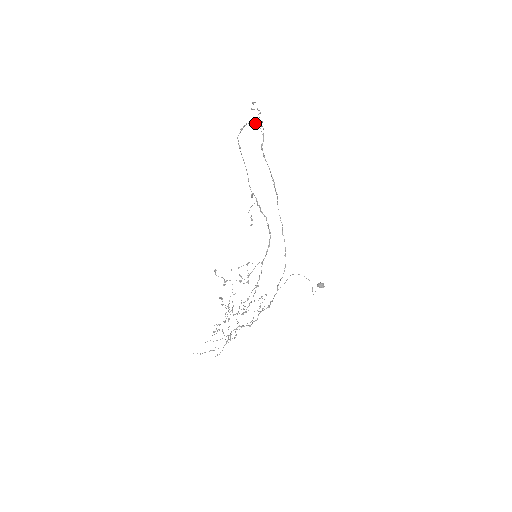
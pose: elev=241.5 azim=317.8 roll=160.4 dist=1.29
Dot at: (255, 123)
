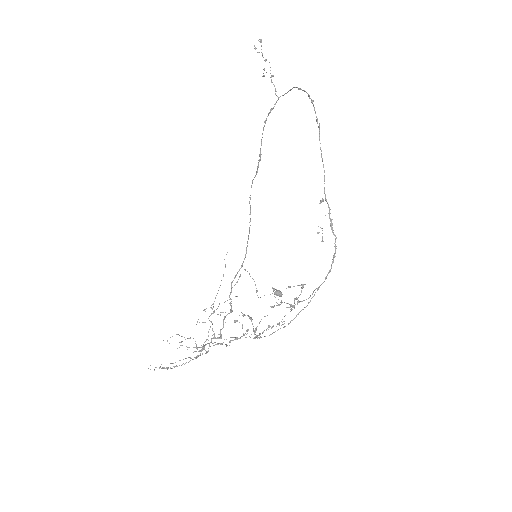
Dot at: (294, 87)
